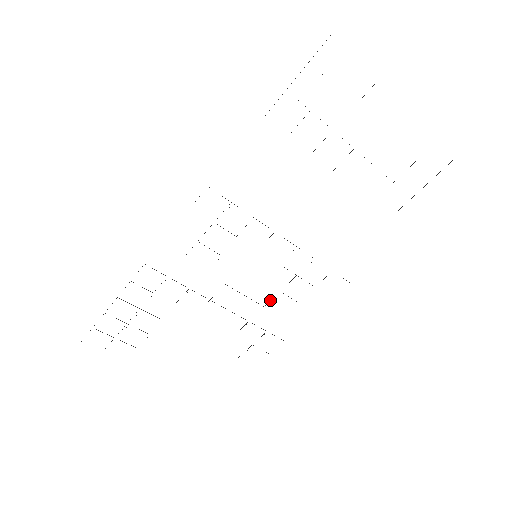
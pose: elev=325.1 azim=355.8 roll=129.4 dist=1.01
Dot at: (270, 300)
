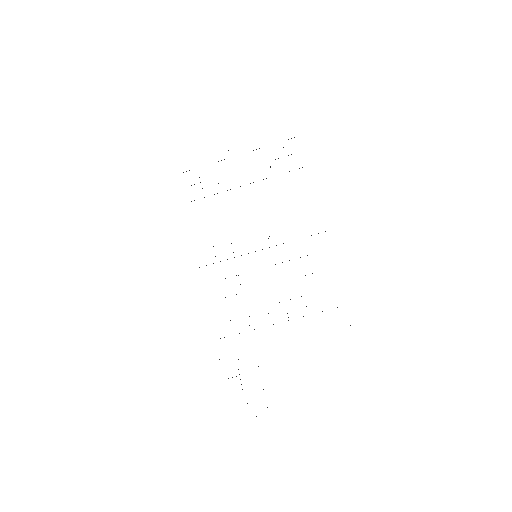
Dot at: occluded
